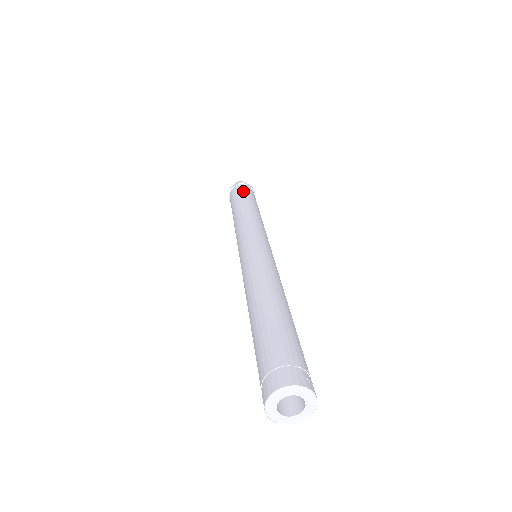
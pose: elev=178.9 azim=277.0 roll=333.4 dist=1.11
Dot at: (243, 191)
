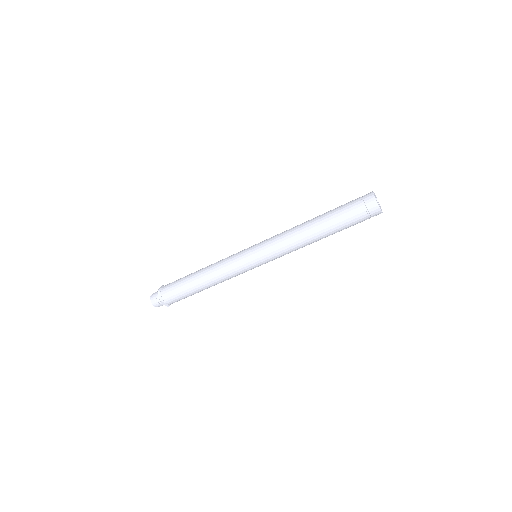
Dot at: occluded
